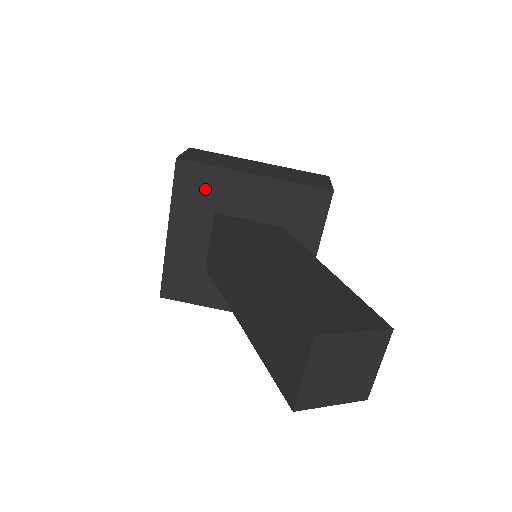
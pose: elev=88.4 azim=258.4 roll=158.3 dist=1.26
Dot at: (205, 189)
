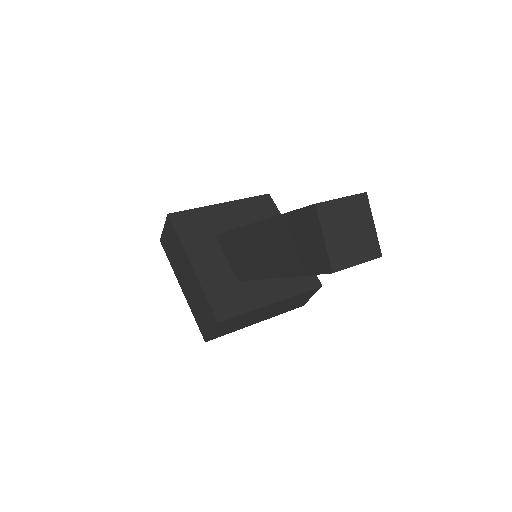
Dot at: (265, 215)
